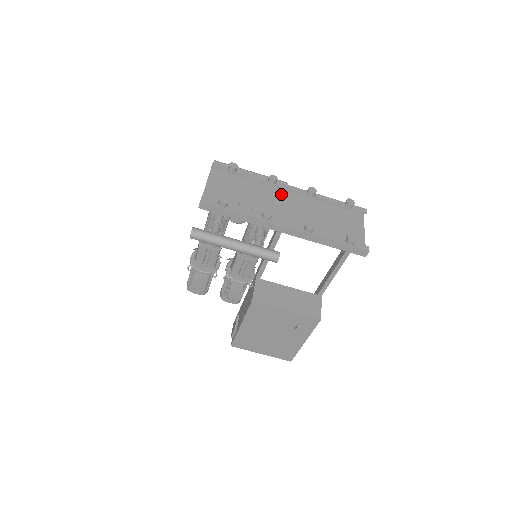
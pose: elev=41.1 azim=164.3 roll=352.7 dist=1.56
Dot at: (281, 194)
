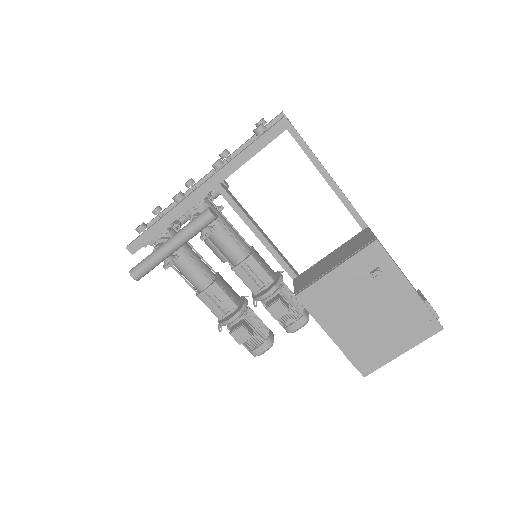
Dot at: occluded
